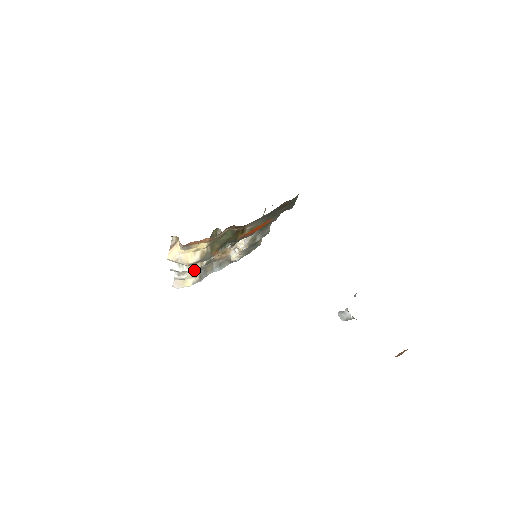
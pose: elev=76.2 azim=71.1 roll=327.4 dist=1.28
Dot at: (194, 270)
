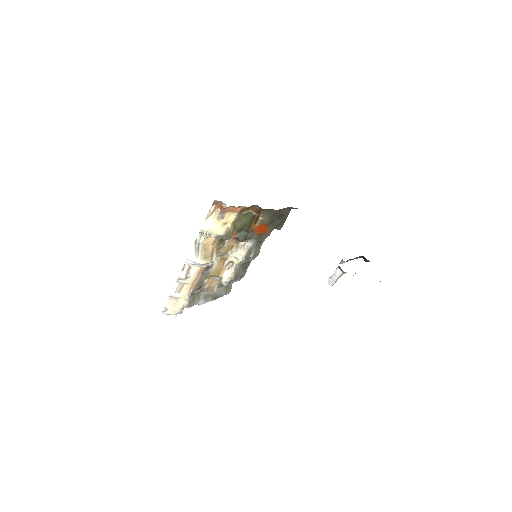
Dot at: (191, 286)
